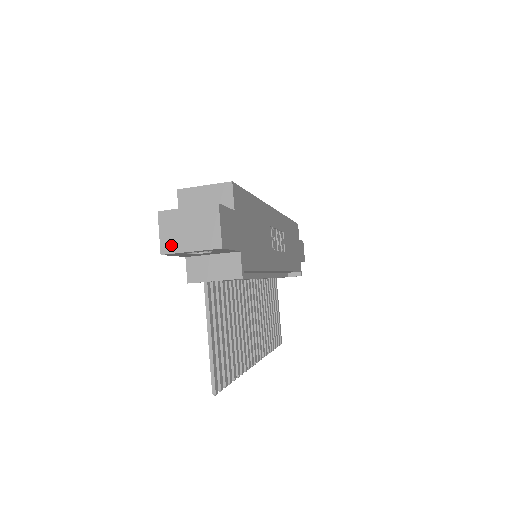
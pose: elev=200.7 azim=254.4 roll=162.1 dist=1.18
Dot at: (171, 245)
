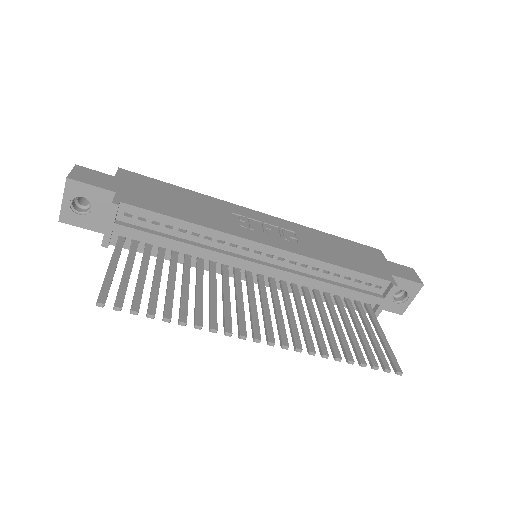
Dot at: (62, 211)
